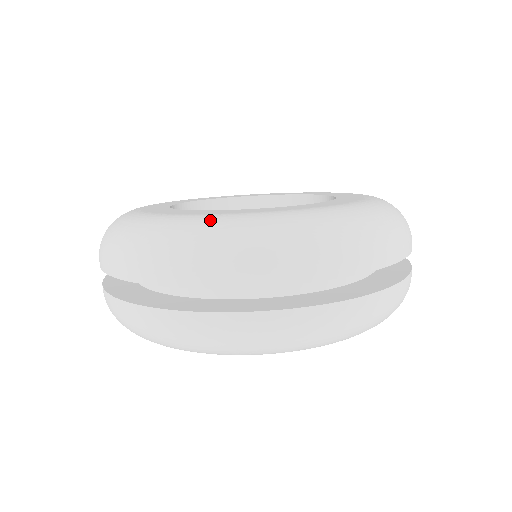
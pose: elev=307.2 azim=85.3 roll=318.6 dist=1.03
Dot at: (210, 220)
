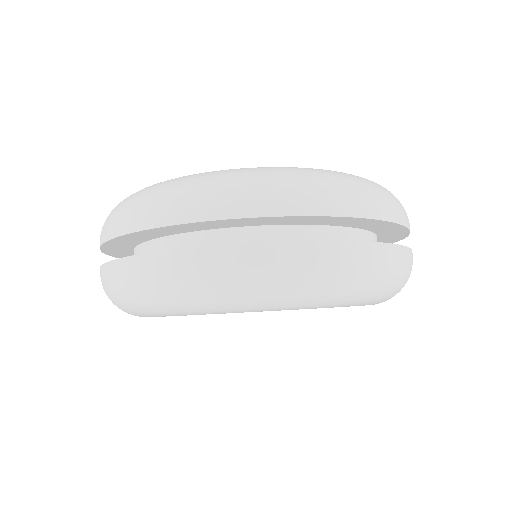
Dot at: occluded
